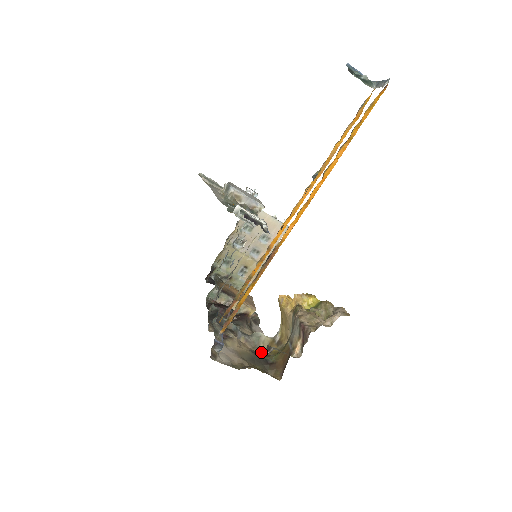
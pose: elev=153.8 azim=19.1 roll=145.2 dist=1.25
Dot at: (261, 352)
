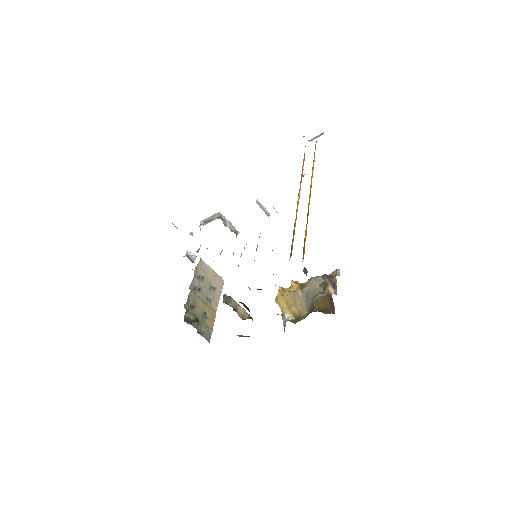
Dot at: occluded
